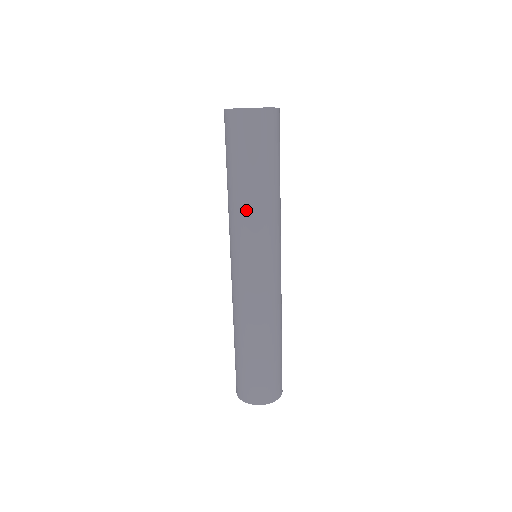
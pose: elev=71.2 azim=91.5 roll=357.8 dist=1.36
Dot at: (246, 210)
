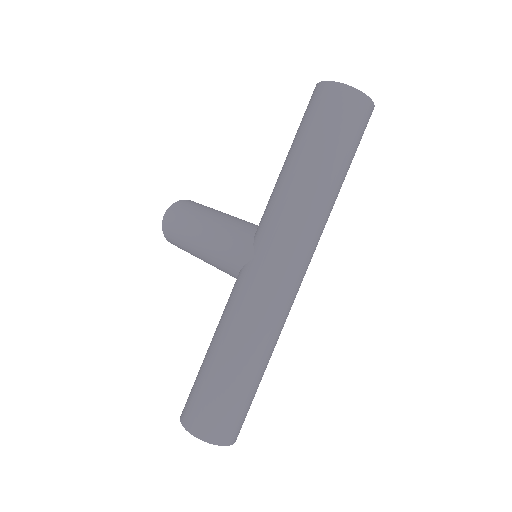
Dot at: (319, 201)
